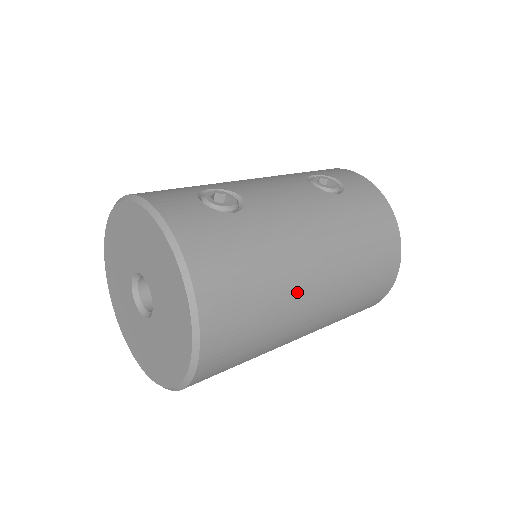
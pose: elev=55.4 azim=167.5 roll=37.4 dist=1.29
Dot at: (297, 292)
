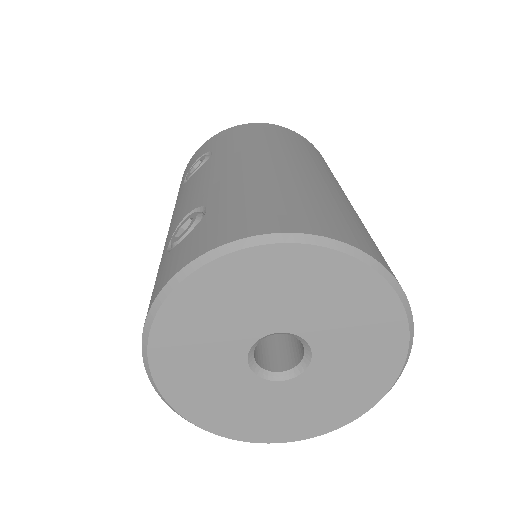
Dot at: (313, 180)
